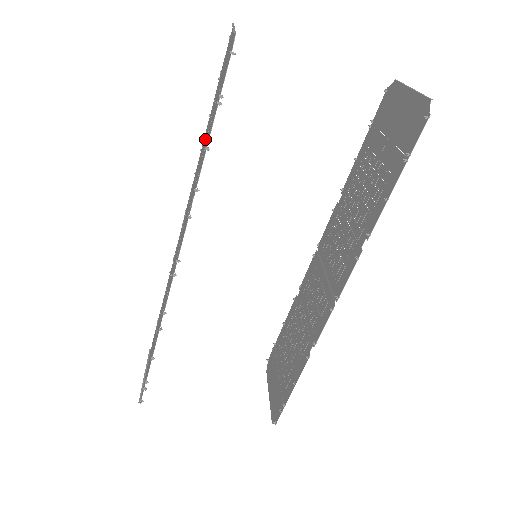
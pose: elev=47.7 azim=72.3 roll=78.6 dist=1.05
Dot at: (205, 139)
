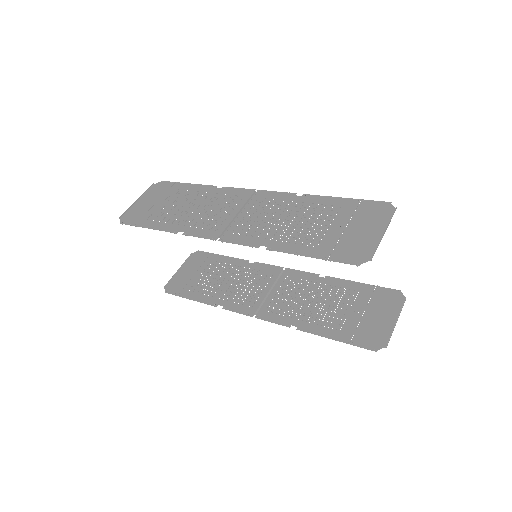
Dot at: (310, 216)
